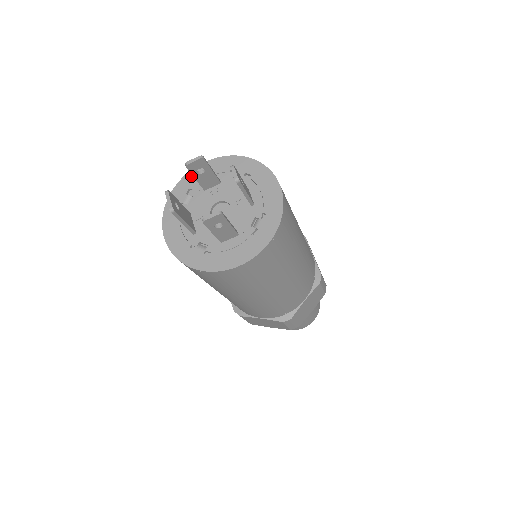
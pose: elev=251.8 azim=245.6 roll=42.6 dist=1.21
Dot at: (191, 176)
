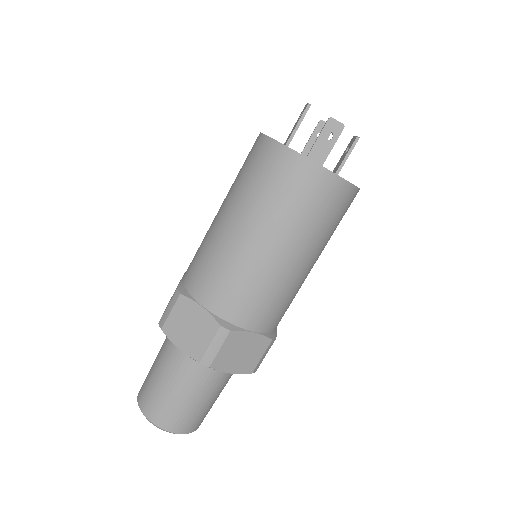
Dot at: occluded
